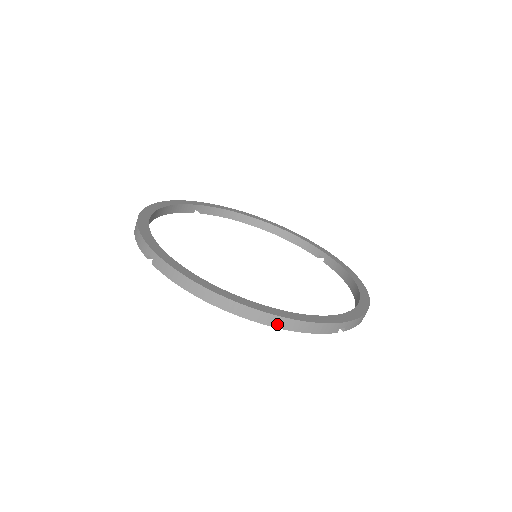
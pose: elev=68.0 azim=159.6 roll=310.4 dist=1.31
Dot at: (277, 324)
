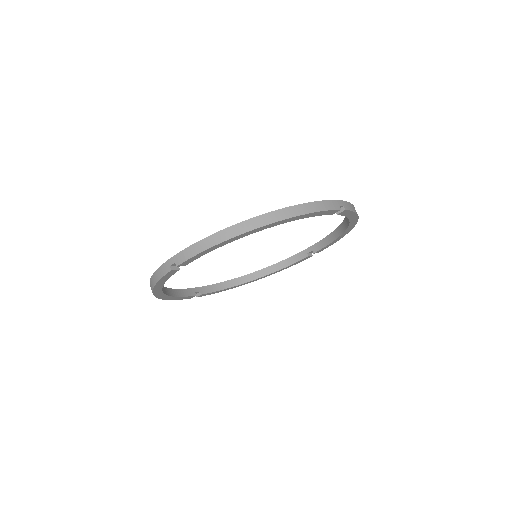
Dot at: (290, 215)
